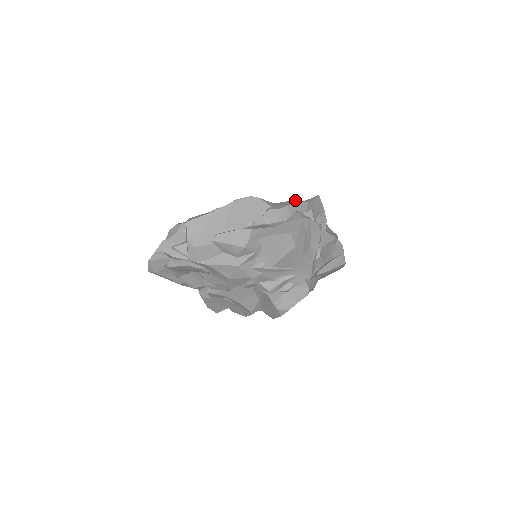
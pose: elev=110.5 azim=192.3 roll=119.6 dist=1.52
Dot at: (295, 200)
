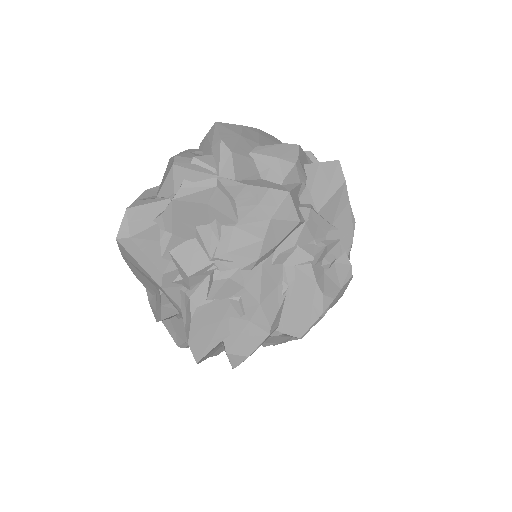
Dot at: occluded
